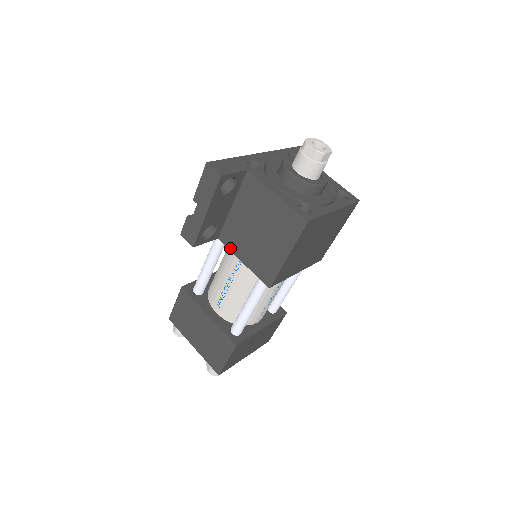
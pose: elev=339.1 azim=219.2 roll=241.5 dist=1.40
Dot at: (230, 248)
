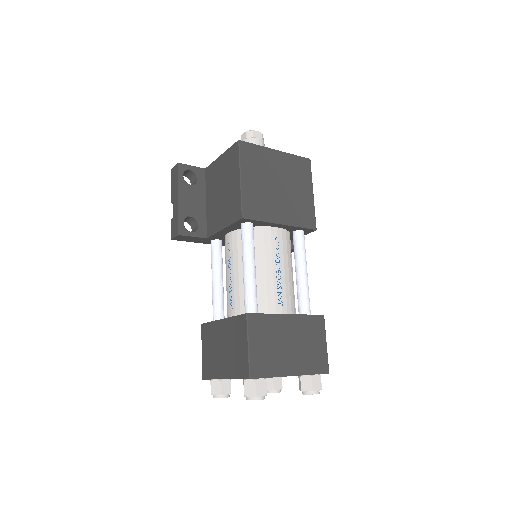
Dot at: (214, 232)
